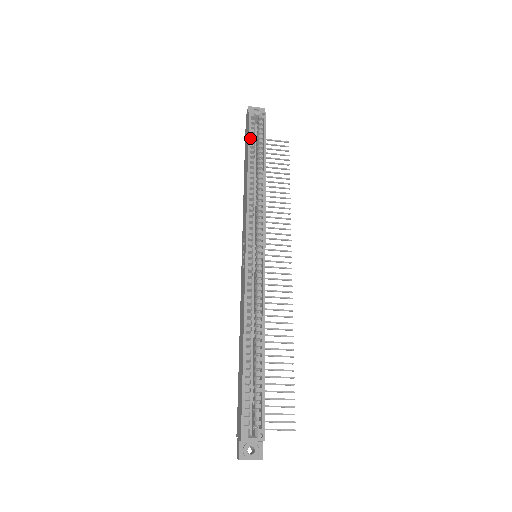
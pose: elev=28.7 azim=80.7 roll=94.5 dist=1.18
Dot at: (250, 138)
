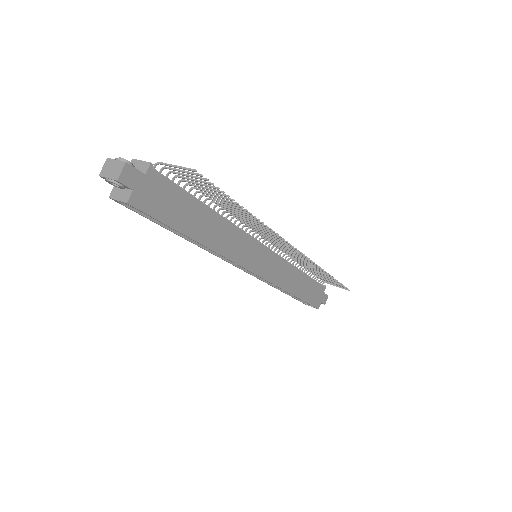
Dot at: (150, 220)
